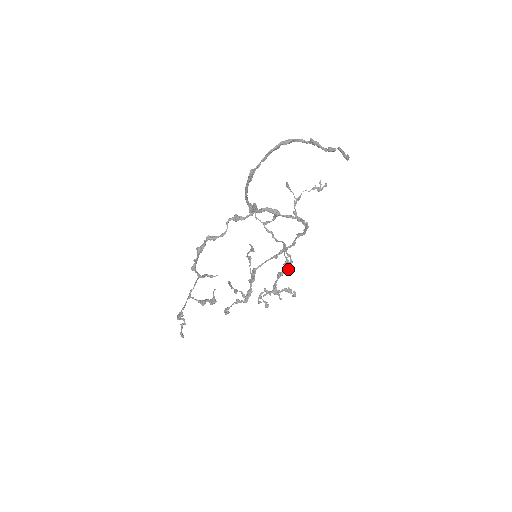
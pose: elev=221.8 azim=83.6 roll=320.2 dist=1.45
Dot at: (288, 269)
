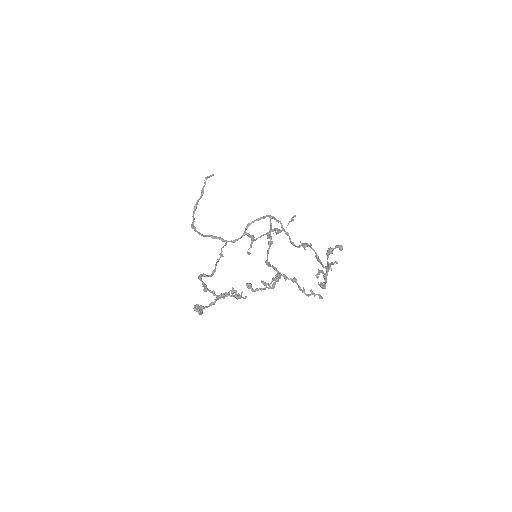
Dot at: (309, 246)
